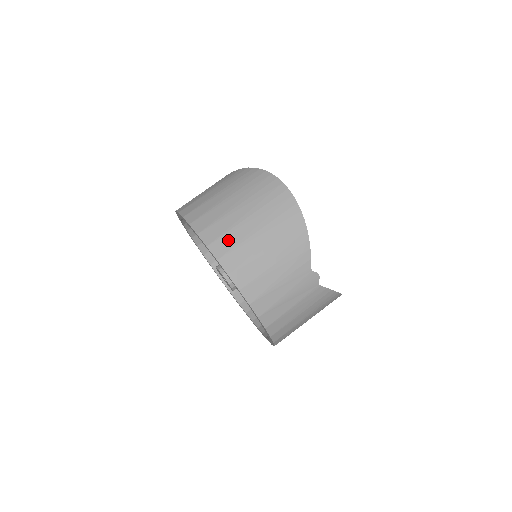
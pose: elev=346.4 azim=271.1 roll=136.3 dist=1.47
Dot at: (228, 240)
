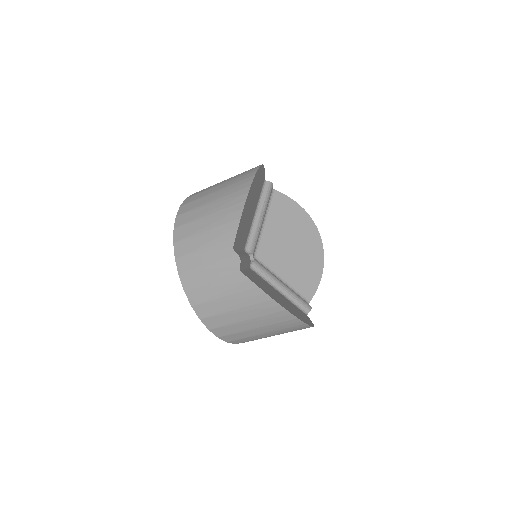
Dot at: (192, 204)
